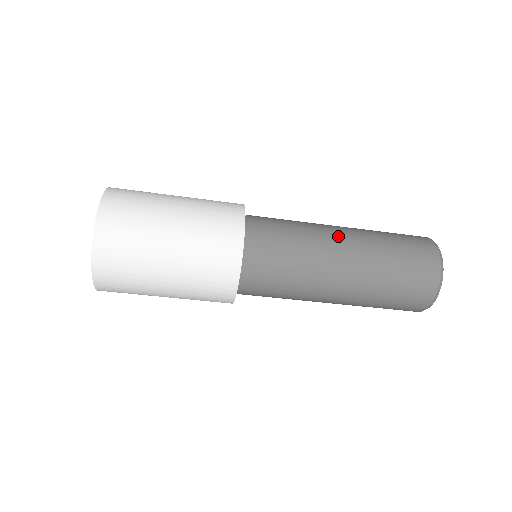
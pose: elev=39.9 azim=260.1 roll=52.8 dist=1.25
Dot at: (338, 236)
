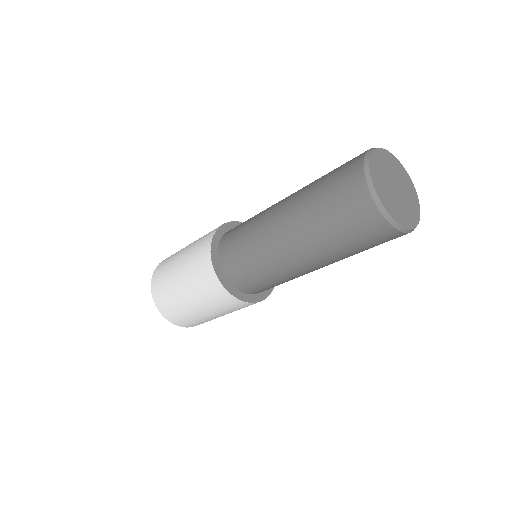
Dot at: (278, 204)
